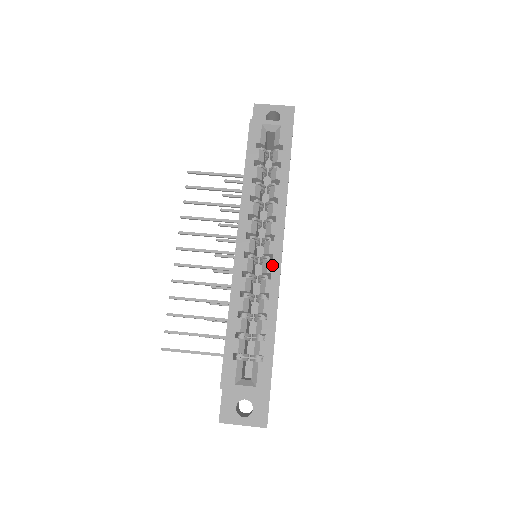
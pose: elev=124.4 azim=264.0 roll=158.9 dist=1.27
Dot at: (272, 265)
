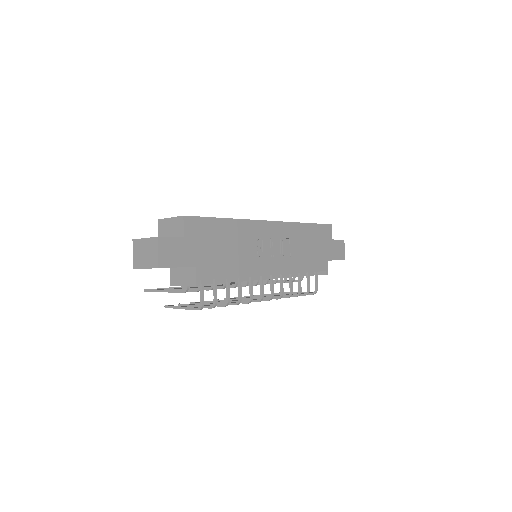
Dot at: occluded
